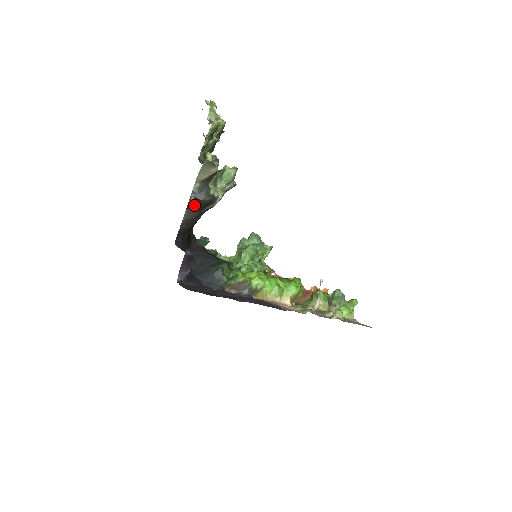
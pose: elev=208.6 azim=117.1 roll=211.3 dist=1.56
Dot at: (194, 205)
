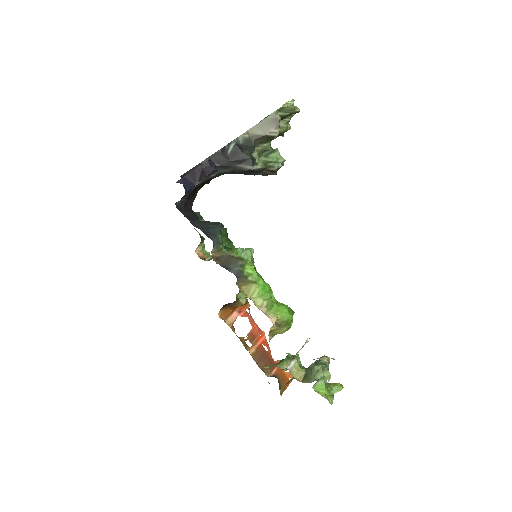
Dot at: (229, 152)
